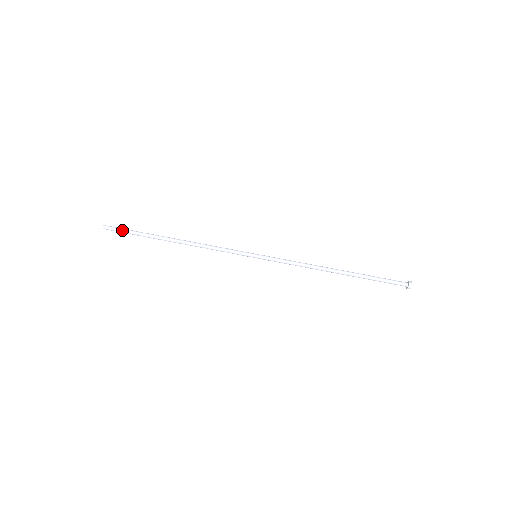
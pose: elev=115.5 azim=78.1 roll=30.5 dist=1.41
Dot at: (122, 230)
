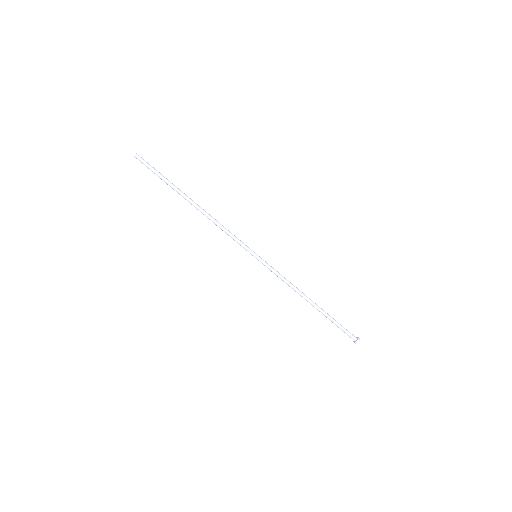
Dot at: (152, 168)
